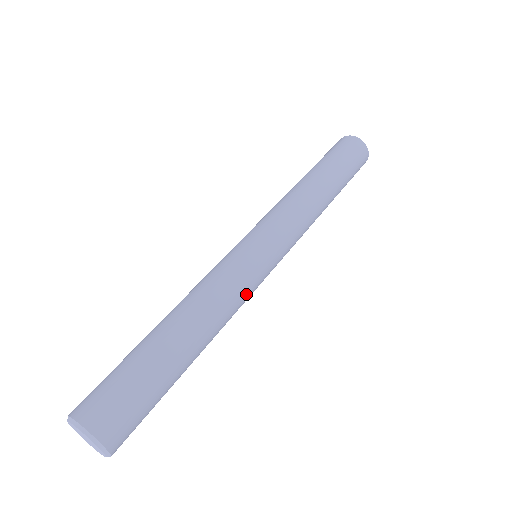
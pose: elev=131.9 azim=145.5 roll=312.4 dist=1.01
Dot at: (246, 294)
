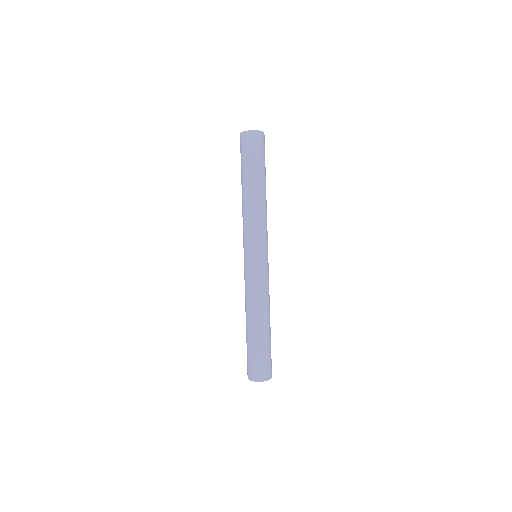
Dot at: (268, 282)
